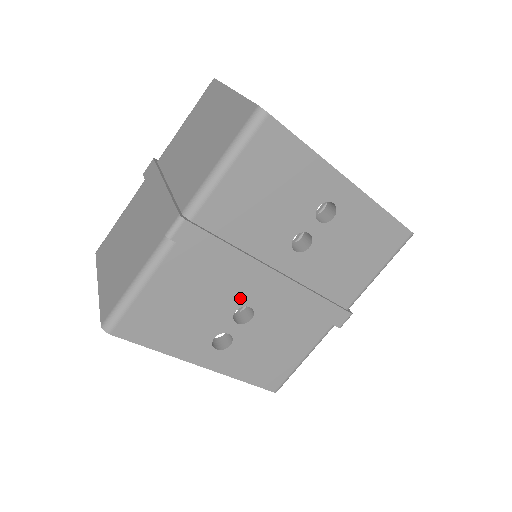
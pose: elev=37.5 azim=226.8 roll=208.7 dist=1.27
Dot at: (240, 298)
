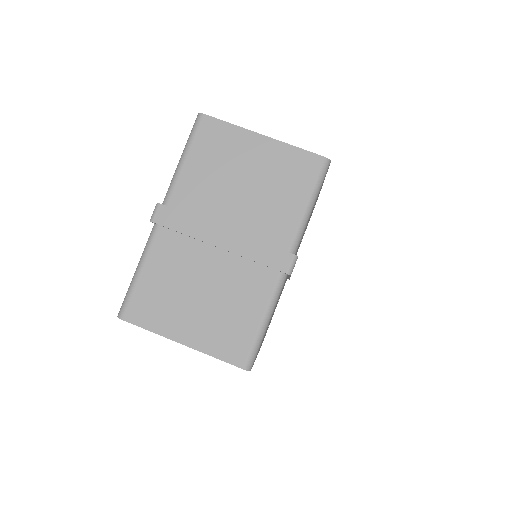
Dot at: (281, 292)
